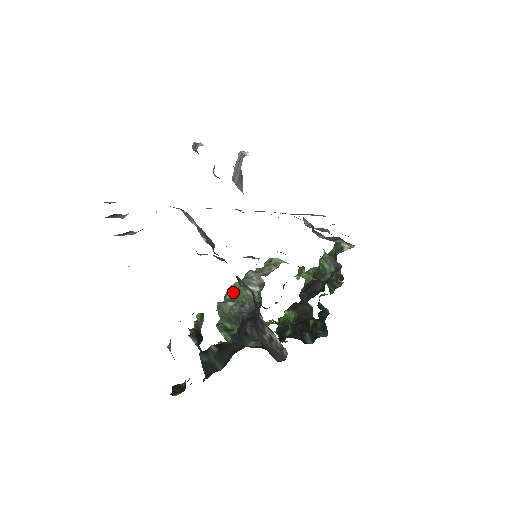
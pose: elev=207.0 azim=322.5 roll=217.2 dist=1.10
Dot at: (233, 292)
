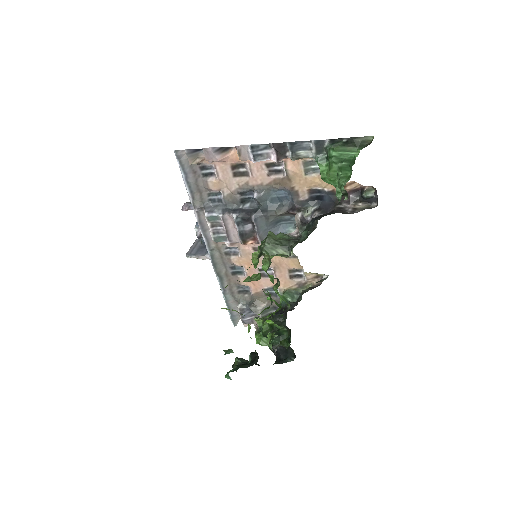
Dot at: occluded
